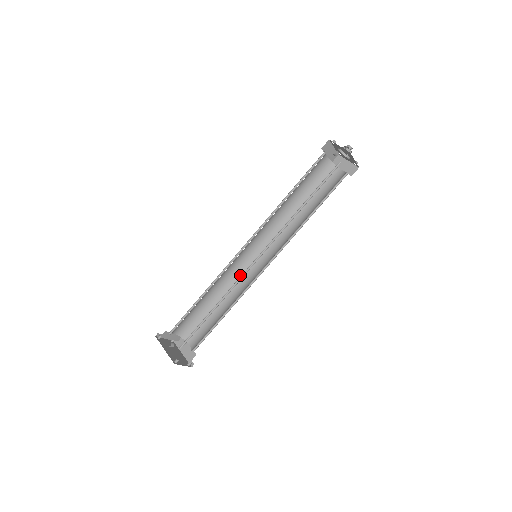
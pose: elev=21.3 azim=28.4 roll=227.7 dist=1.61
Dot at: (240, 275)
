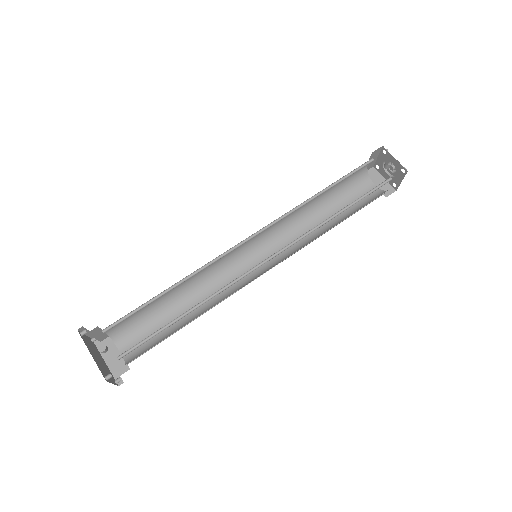
Dot at: (221, 273)
